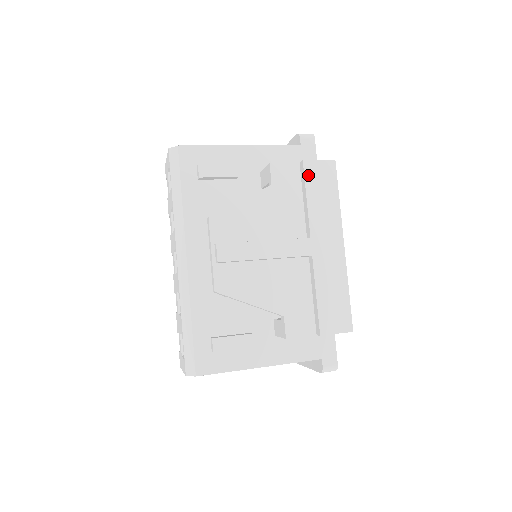
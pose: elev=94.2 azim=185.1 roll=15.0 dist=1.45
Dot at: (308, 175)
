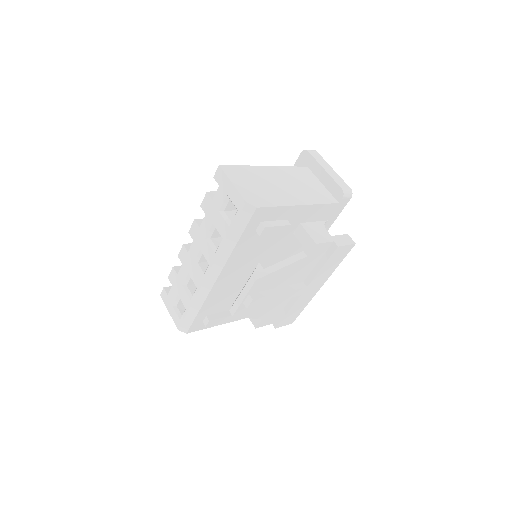
Dot at: (334, 255)
